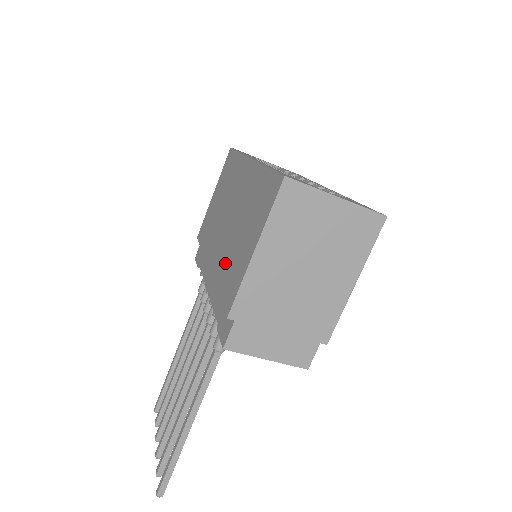
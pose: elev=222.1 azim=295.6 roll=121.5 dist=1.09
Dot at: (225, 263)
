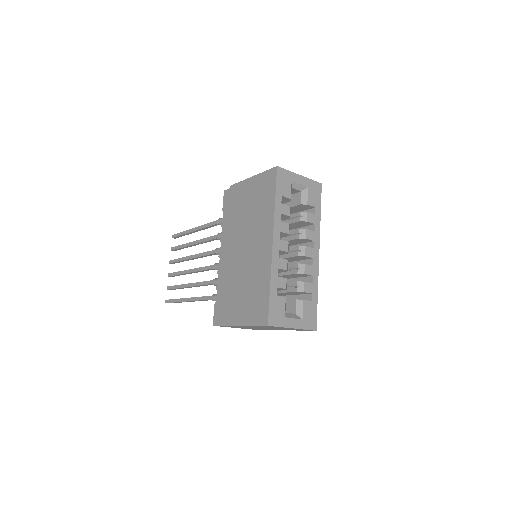
Dot at: (231, 285)
